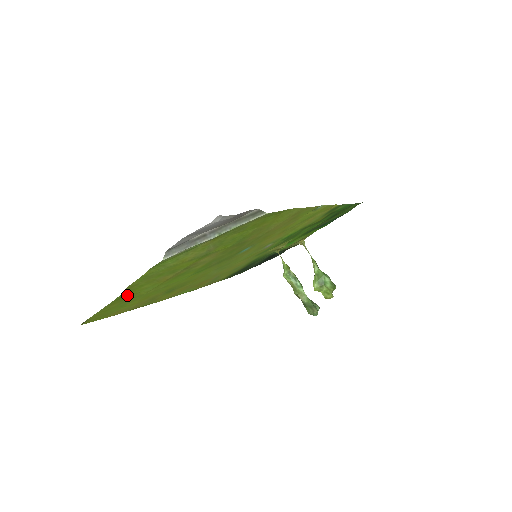
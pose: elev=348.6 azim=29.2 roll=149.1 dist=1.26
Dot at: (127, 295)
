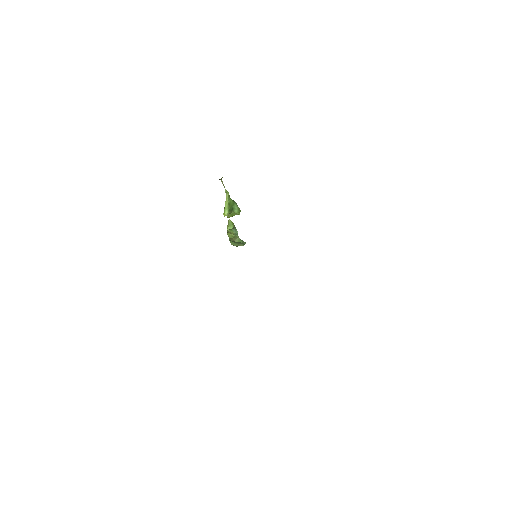
Dot at: occluded
